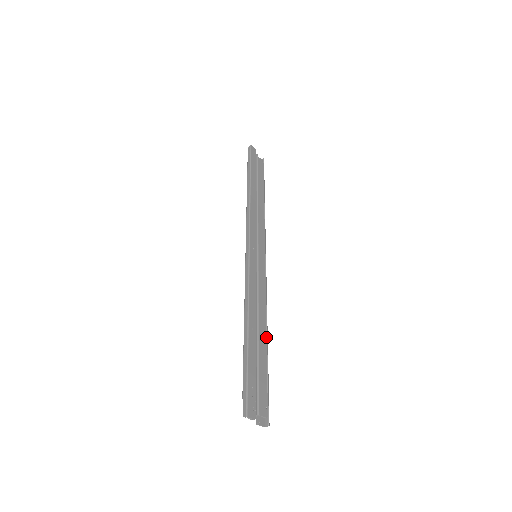
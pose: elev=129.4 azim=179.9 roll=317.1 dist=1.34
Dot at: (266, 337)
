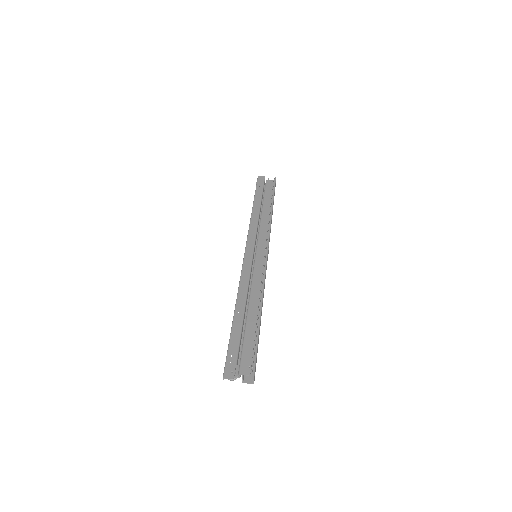
Dot at: (257, 313)
